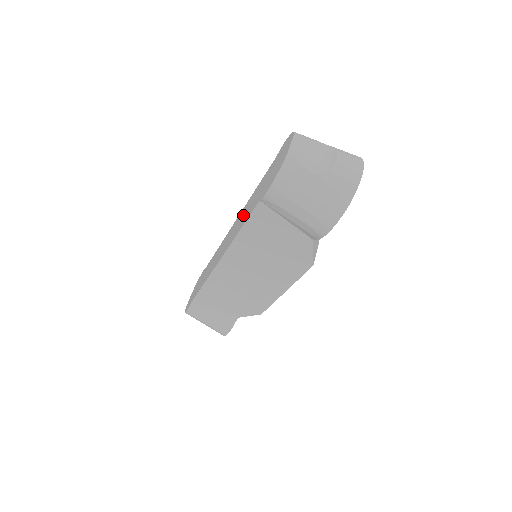
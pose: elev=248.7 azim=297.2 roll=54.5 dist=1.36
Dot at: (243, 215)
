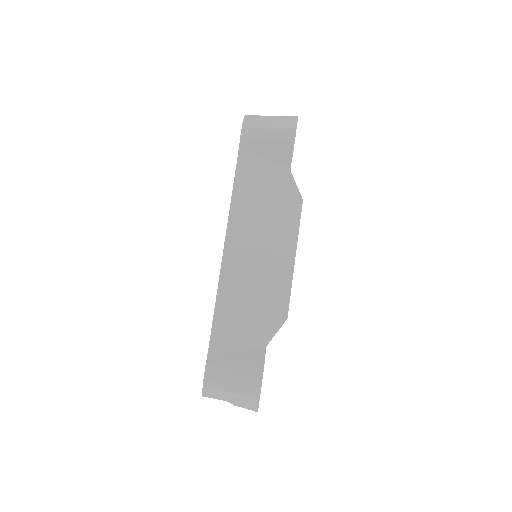
Dot at: occluded
